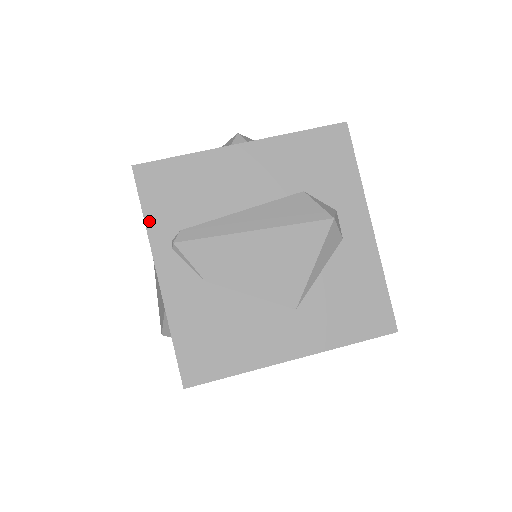
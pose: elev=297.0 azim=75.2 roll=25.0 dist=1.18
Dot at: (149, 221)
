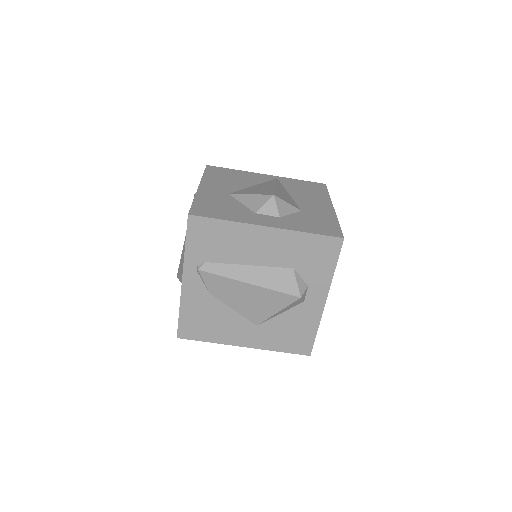
Dot at: (188, 250)
